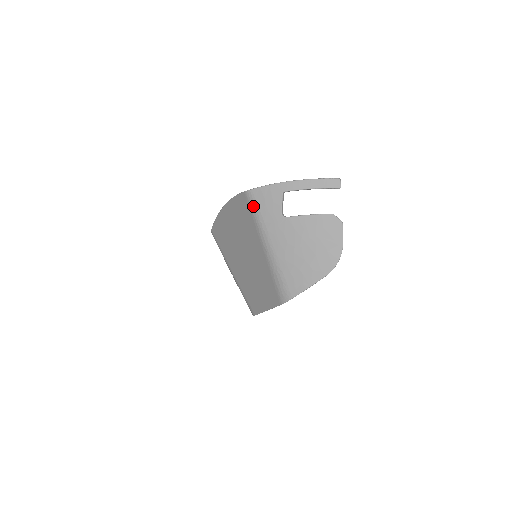
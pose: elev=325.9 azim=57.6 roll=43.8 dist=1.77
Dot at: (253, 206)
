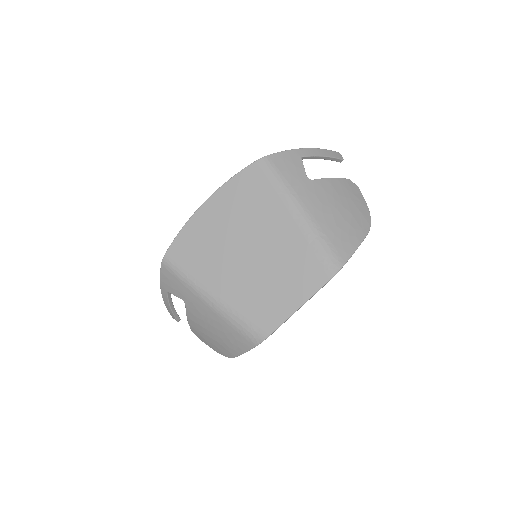
Dot at: (273, 172)
